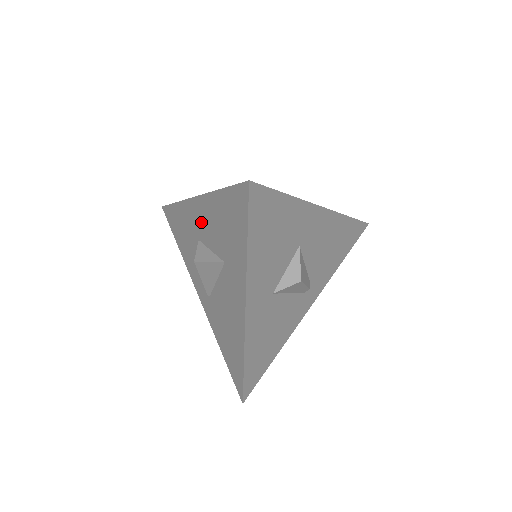
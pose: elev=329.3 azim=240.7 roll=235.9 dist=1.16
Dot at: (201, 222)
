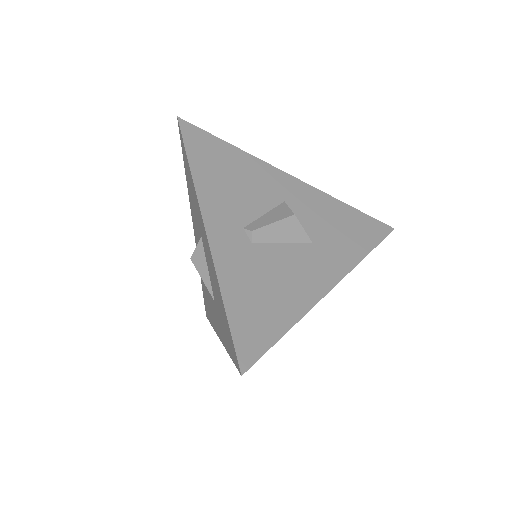
Dot at: (205, 246)
